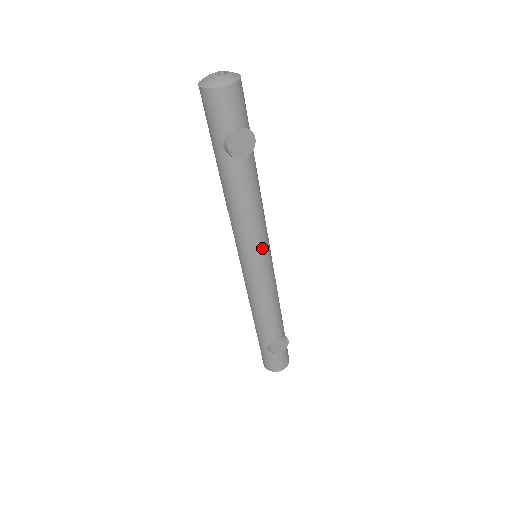
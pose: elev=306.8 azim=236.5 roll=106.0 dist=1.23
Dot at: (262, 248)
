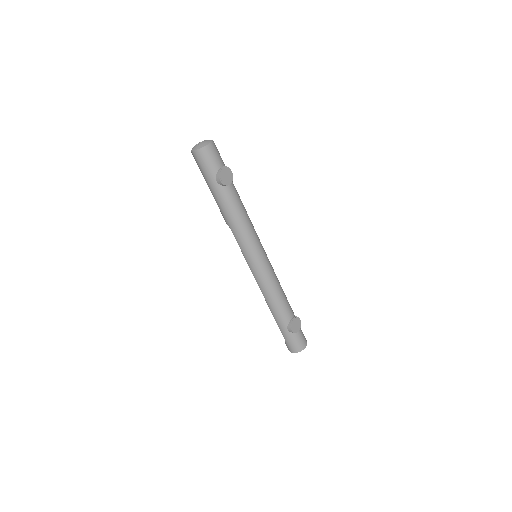
Dot at: (258, 245)
